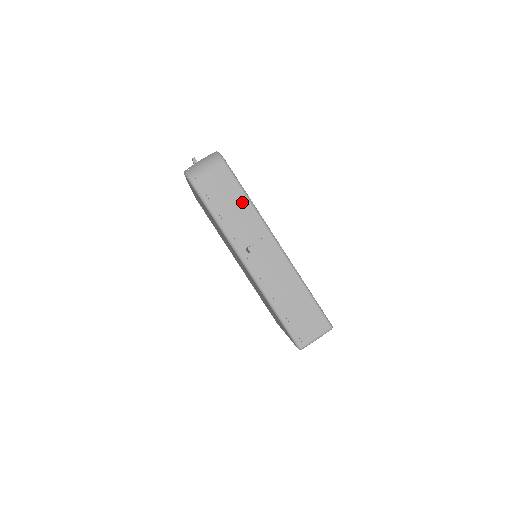
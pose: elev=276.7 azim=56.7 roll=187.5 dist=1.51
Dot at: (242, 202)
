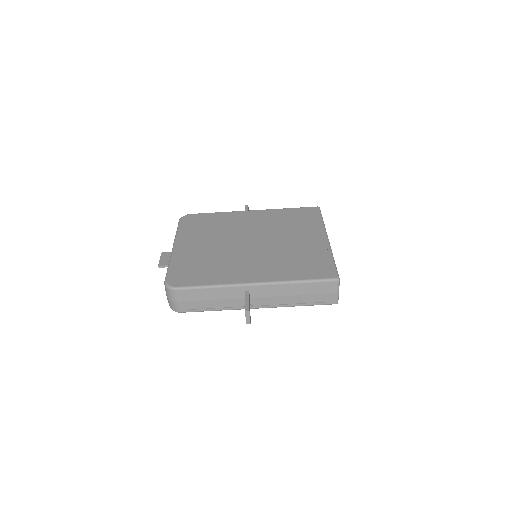
Dot at: (212, 292)
